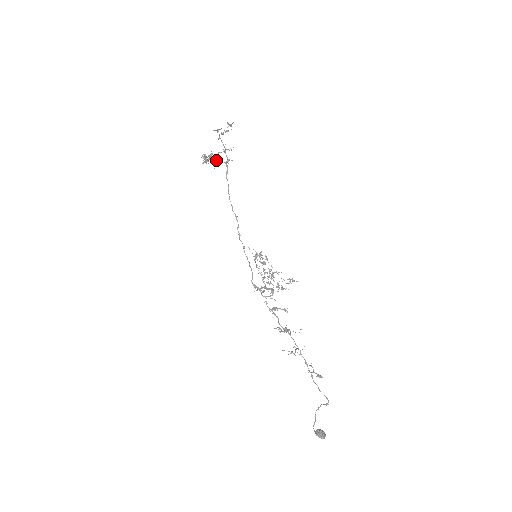
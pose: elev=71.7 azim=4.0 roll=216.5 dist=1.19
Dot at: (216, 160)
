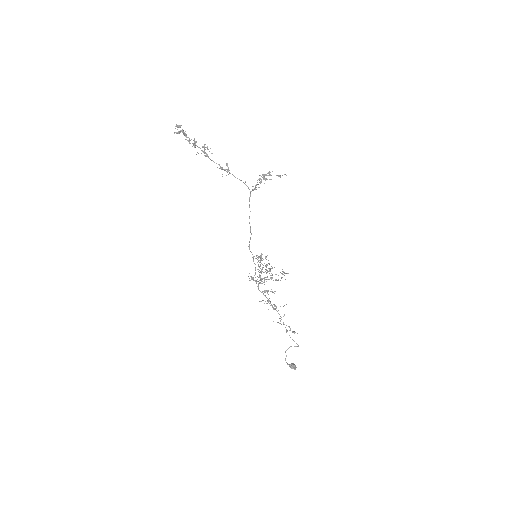
Dot at: (227, 171)
